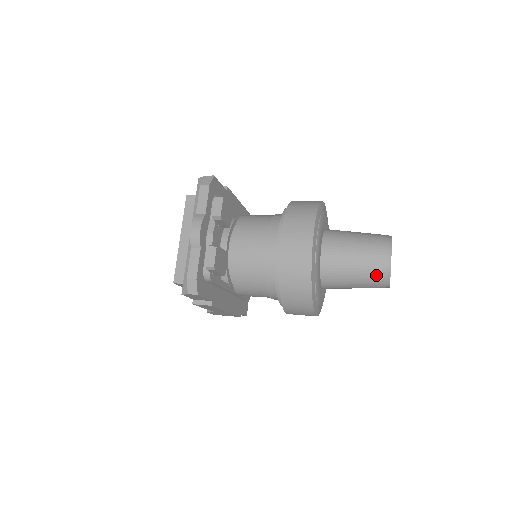
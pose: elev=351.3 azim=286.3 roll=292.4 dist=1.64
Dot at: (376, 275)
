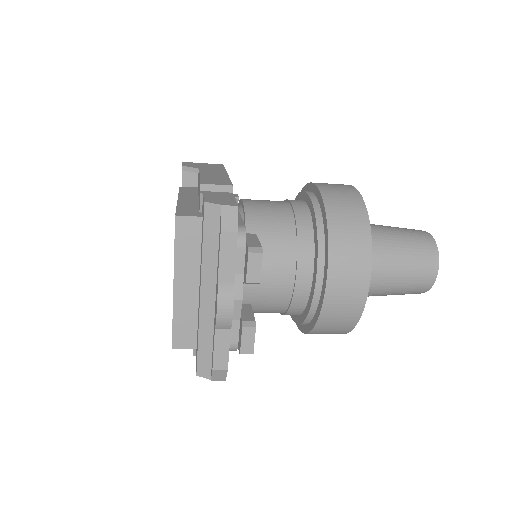
Dot at: (414, 291)
